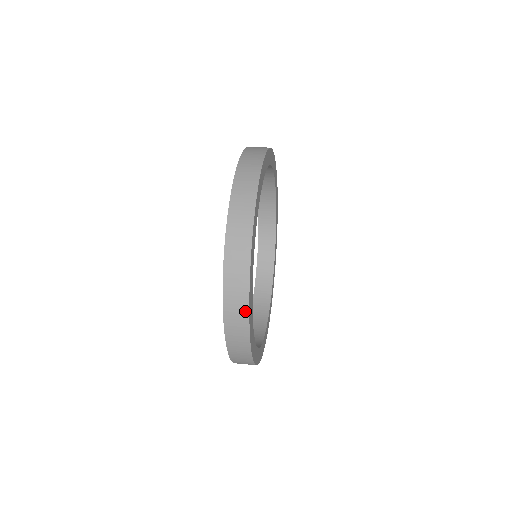
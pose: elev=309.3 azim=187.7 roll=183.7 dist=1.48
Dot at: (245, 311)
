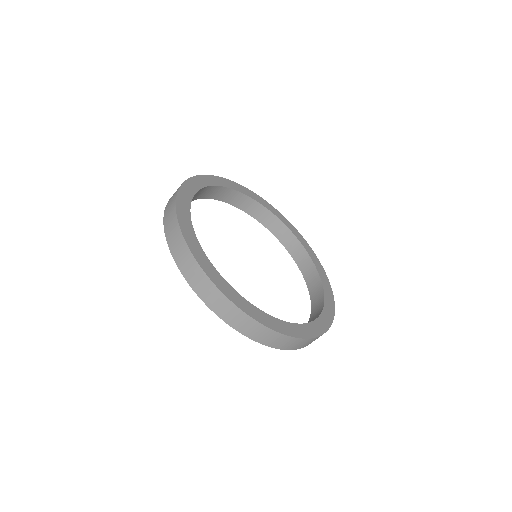
Dot at: (273, 333)
